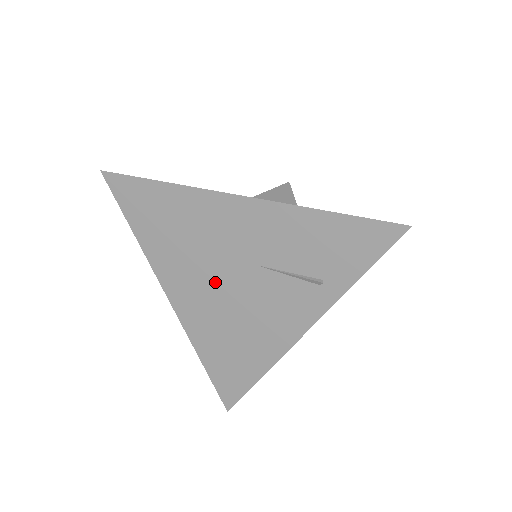
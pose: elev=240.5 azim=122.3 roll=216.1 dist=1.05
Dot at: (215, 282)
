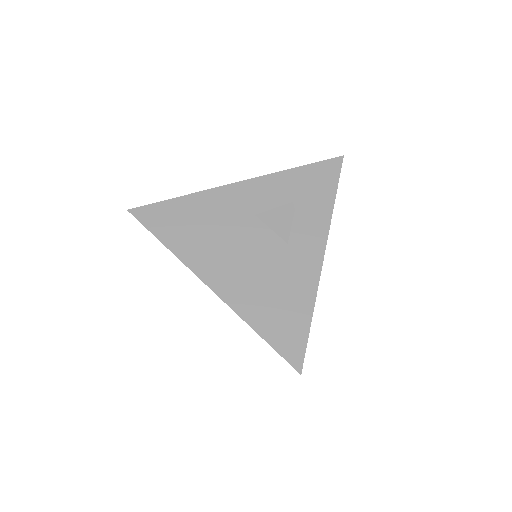
Dot at: occluded
